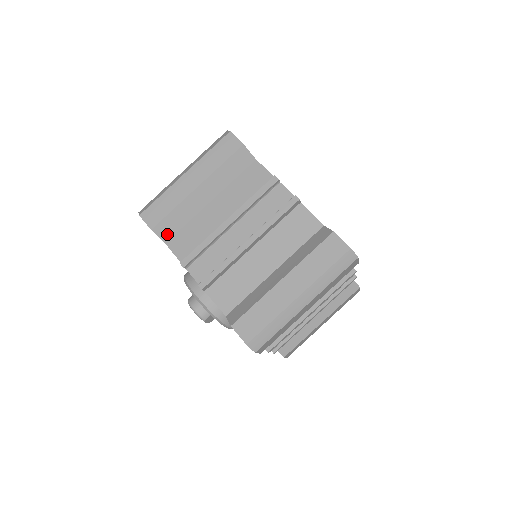
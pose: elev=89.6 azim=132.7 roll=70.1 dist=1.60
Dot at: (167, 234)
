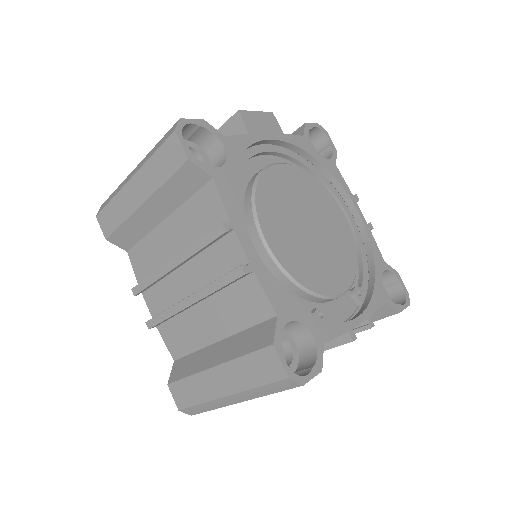
Dot at: (125, 244)
